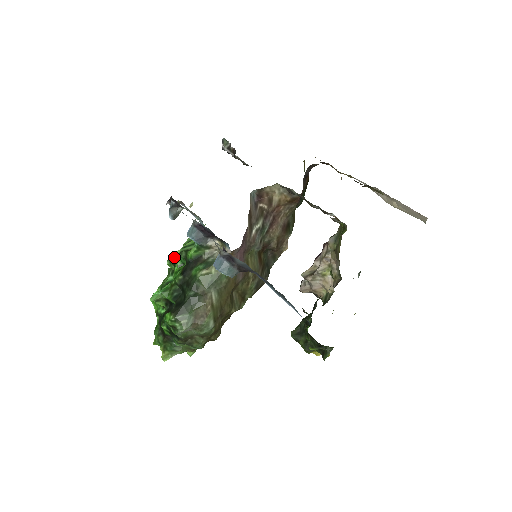
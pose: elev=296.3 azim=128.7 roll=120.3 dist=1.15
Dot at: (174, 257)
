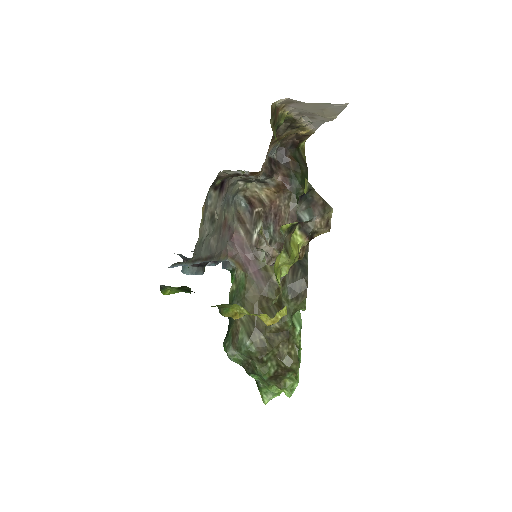
Dot at: occluded
